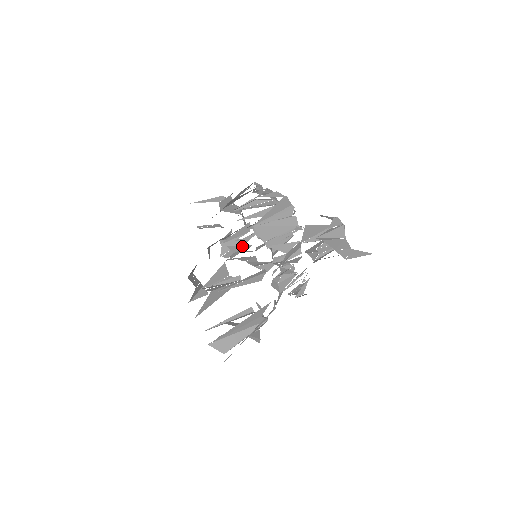
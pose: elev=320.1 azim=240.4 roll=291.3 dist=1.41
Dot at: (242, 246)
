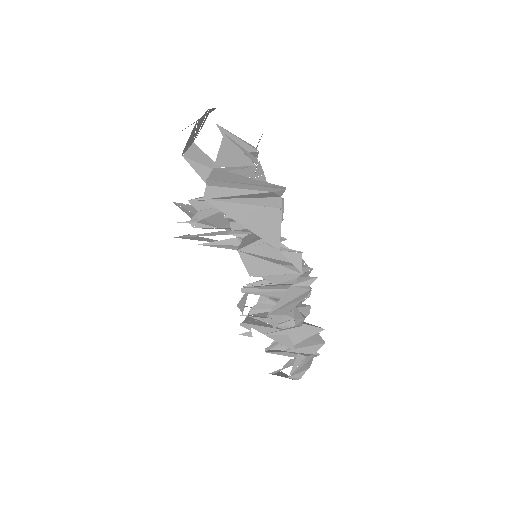
Dot at: occluded
